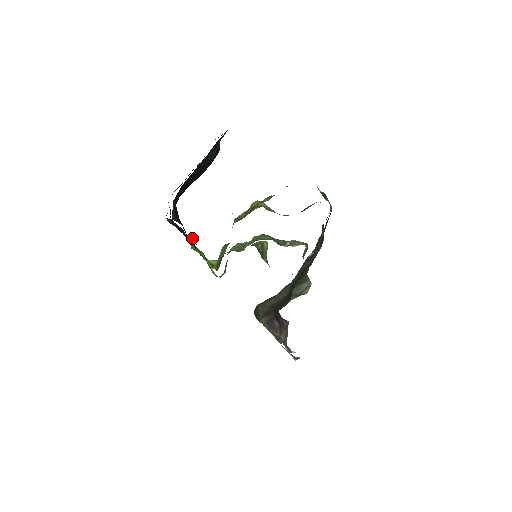
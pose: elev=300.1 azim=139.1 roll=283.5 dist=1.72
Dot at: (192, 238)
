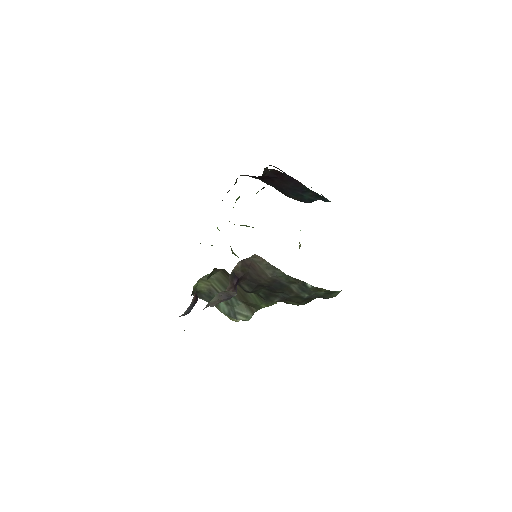
Dot at: (263, 187)
